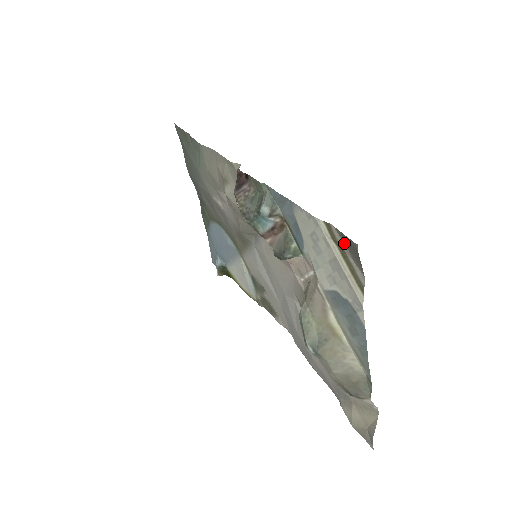
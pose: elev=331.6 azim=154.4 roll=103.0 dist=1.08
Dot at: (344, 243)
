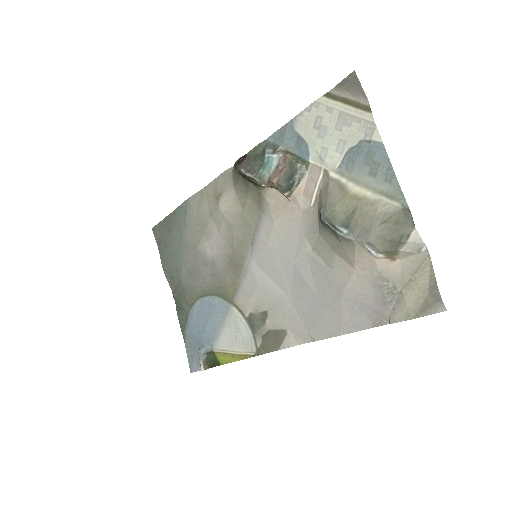
Dot at: (344, 91)
